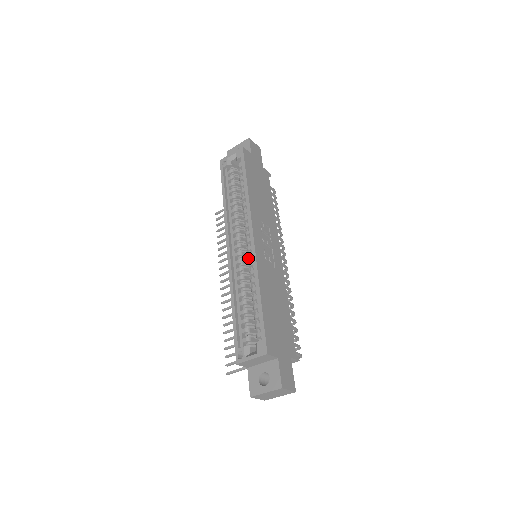
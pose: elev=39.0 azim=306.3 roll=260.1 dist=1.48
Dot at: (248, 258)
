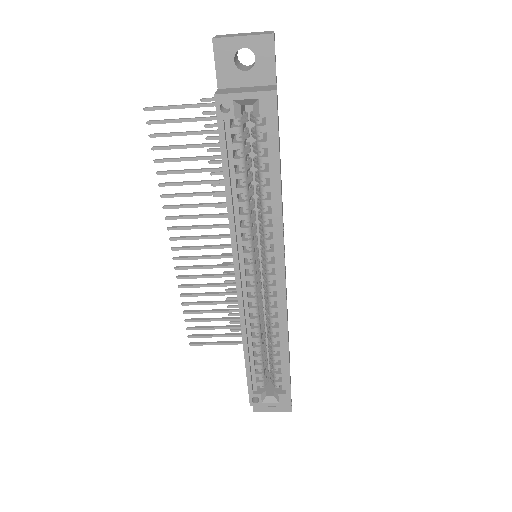
Dot at: (270, 301)
